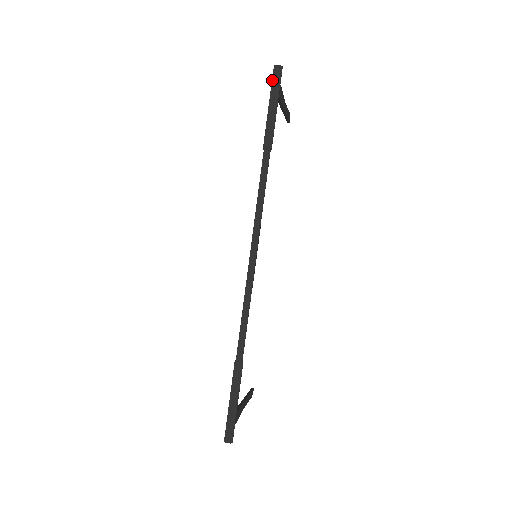
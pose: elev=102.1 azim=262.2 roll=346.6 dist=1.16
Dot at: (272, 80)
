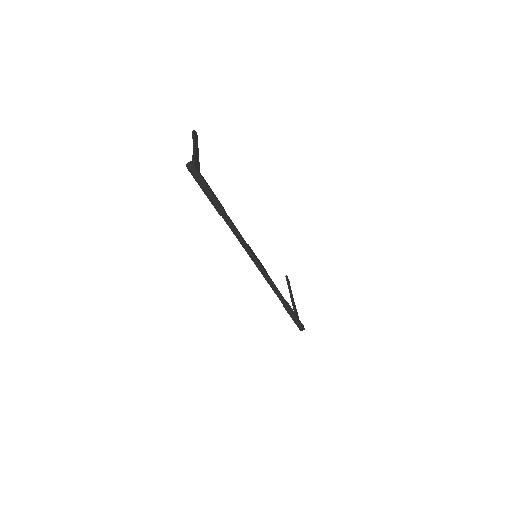
Dot at: (194, 178)
